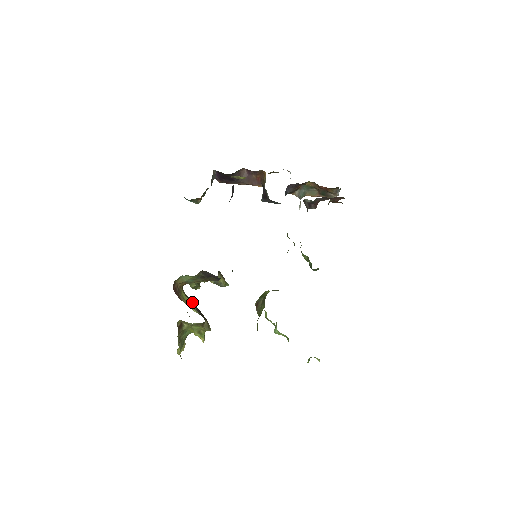
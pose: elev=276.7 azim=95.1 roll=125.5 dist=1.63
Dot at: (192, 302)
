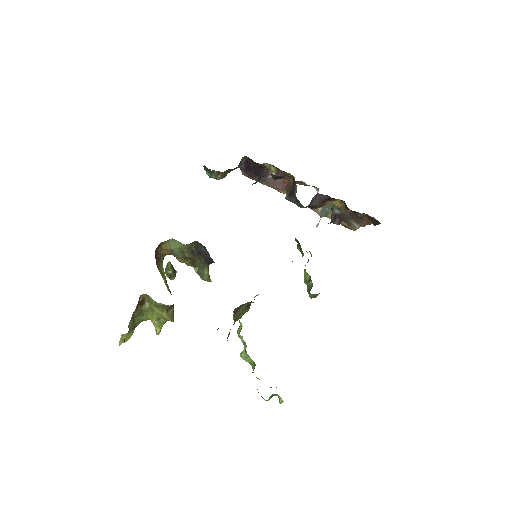
Dot at: occluded
